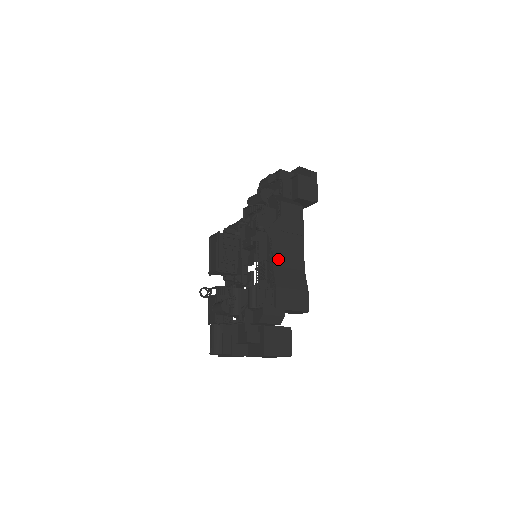
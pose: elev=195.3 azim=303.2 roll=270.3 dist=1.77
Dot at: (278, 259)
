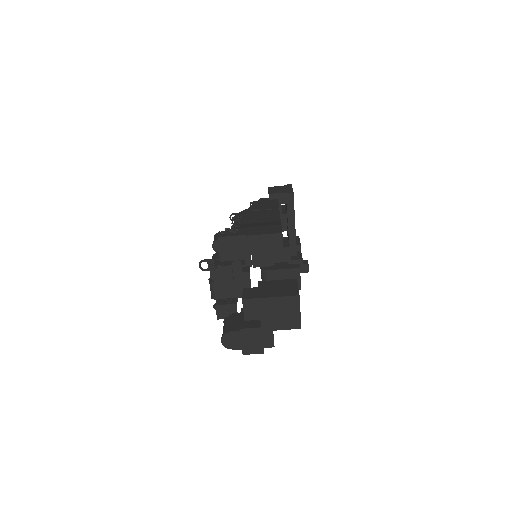
Dot at: (248, 221)
